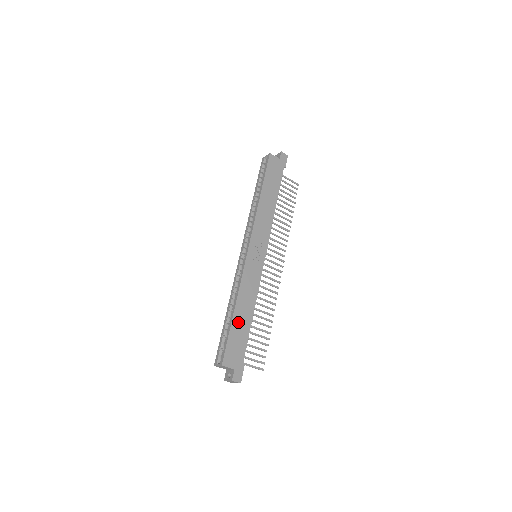
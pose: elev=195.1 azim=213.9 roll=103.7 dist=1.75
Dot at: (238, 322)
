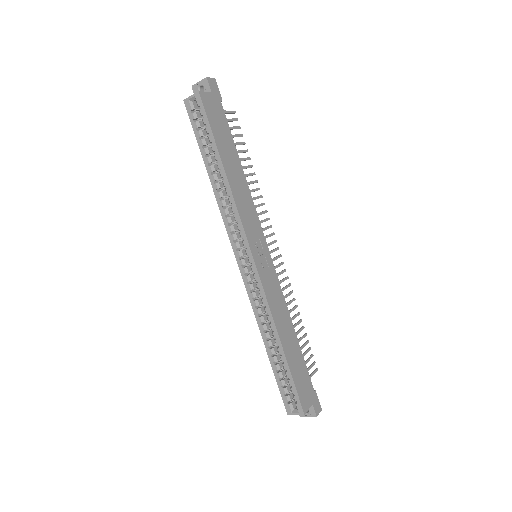
Dot at: (291, 355)
